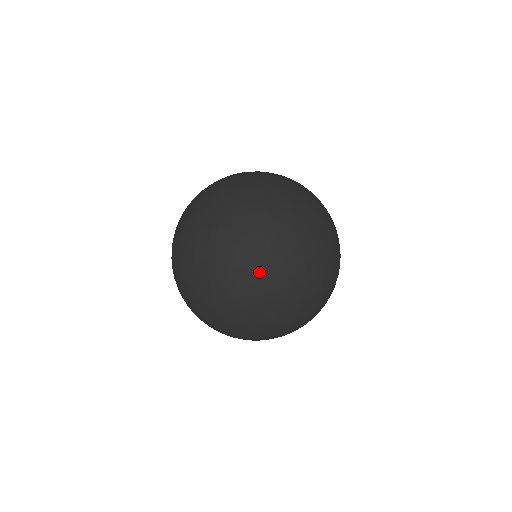
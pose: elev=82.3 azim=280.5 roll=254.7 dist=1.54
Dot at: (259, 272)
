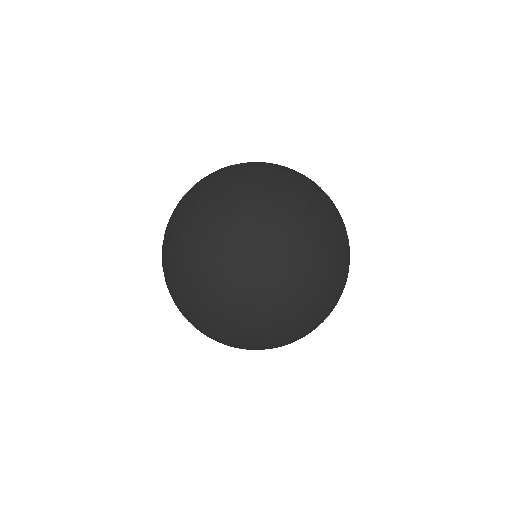
Dot at: occluded
